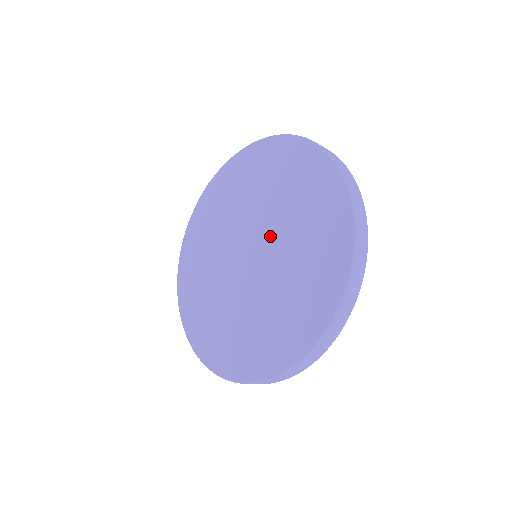
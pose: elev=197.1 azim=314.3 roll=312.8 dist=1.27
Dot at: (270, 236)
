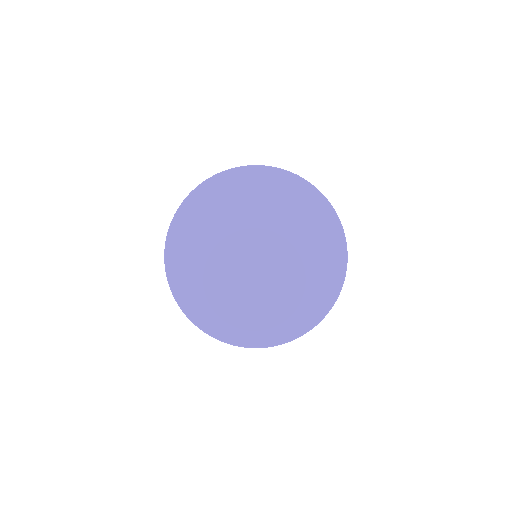
Dot at: (277, 246)
